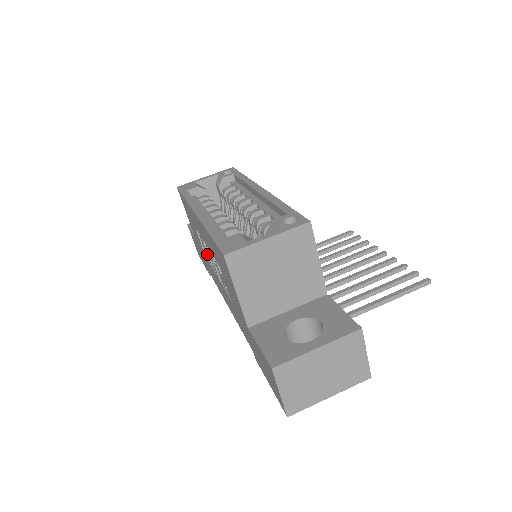
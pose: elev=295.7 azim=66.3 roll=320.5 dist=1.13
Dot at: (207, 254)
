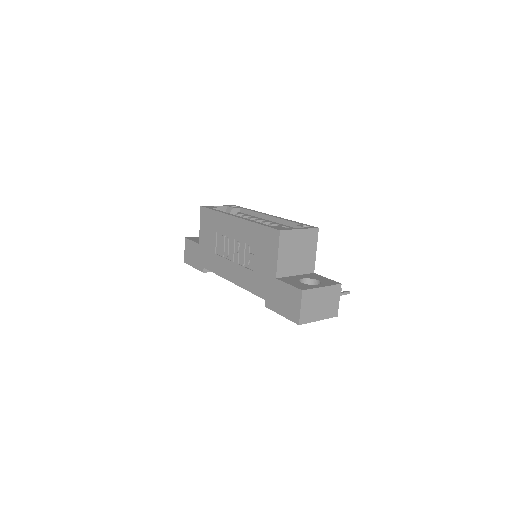
Dot at: (226, 248)
